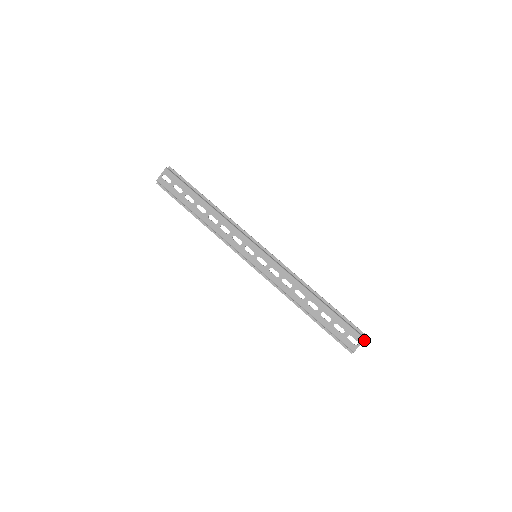
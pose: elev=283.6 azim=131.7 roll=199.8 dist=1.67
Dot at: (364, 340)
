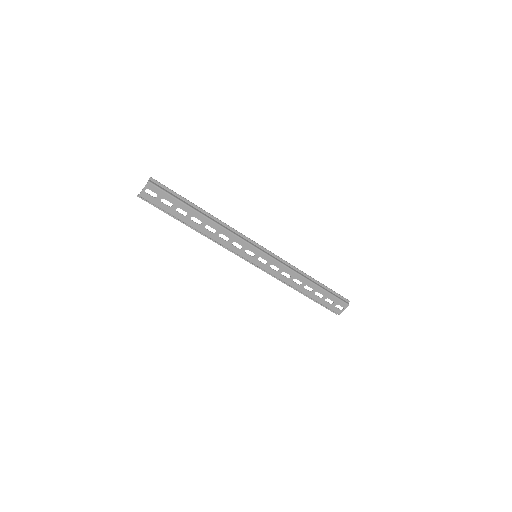
Dot at: occluded
